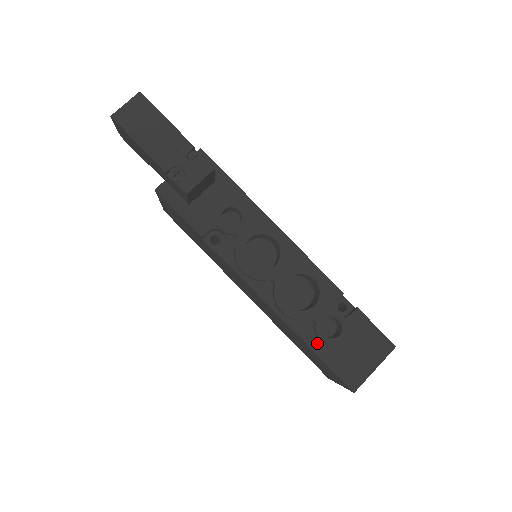
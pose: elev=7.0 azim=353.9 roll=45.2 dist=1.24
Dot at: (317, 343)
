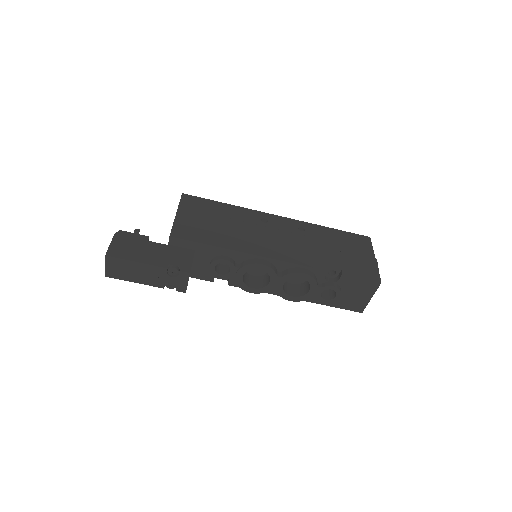
Dot at: occluded
